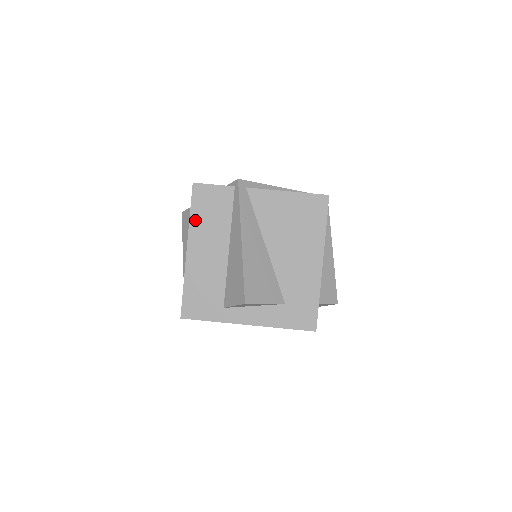
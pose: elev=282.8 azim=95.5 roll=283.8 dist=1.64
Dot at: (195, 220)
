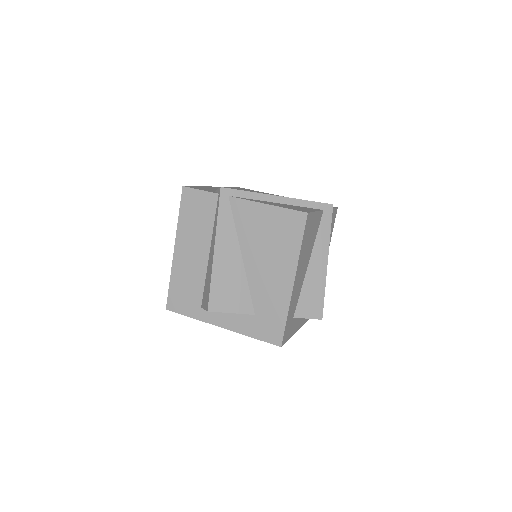
Dot at: (182, 222)
